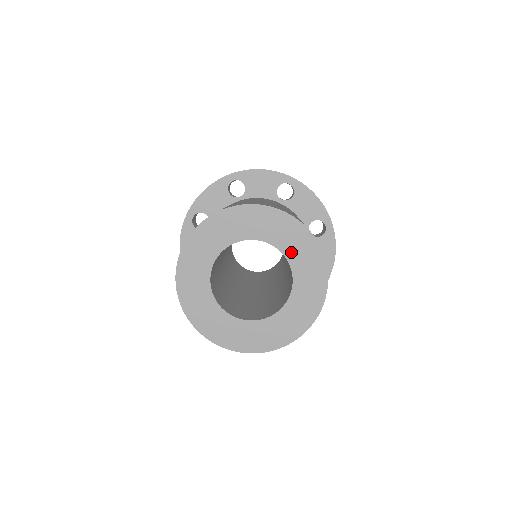
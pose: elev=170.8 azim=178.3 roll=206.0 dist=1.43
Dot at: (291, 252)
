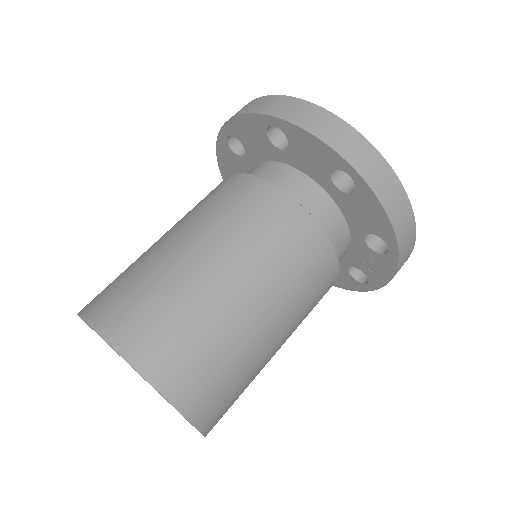
Dot at: occluded
